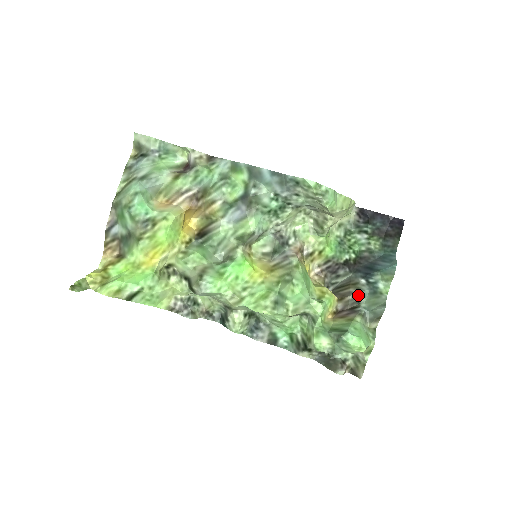
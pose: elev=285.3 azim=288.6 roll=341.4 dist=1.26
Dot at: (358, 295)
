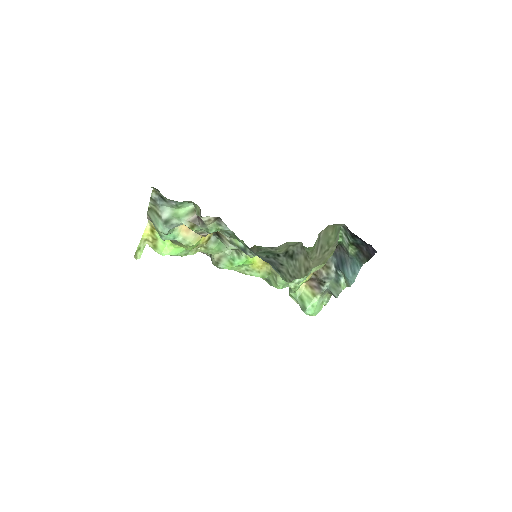
Dot at: (326, 278)
